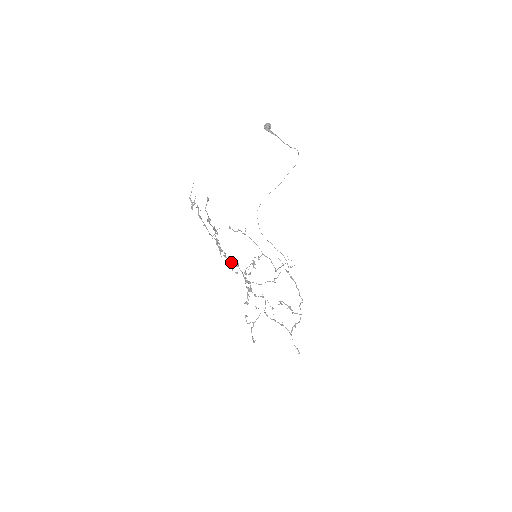
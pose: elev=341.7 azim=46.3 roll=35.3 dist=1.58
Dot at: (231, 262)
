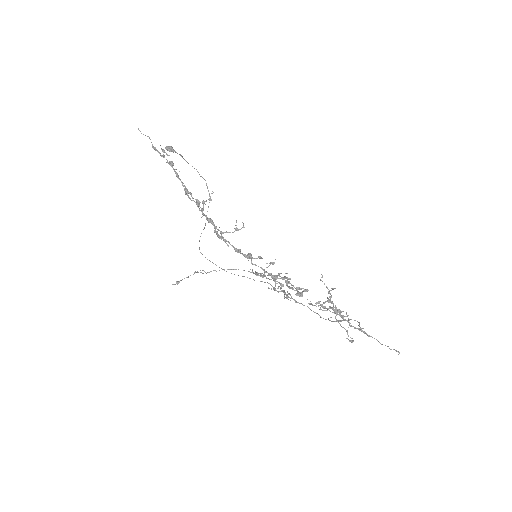
Dot at: (240, 253)
